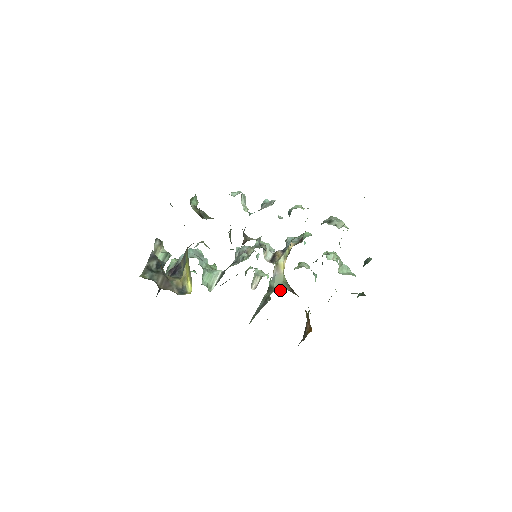
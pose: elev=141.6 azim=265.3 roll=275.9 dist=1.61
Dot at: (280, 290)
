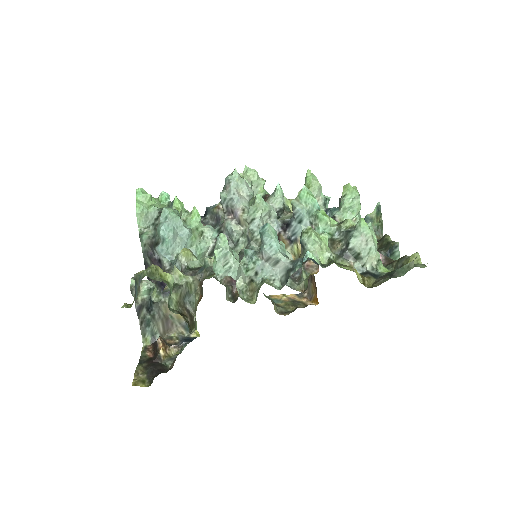
Dot at: occluded
